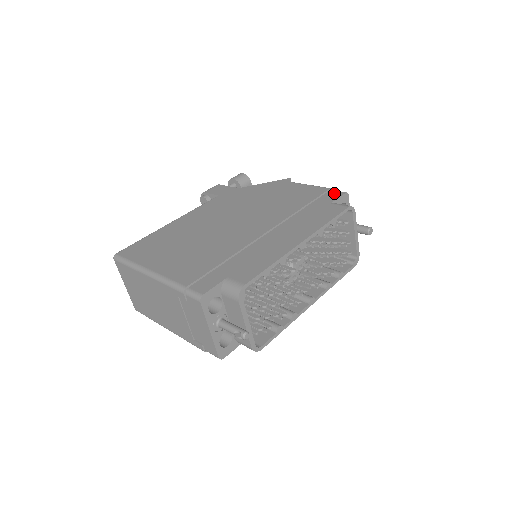
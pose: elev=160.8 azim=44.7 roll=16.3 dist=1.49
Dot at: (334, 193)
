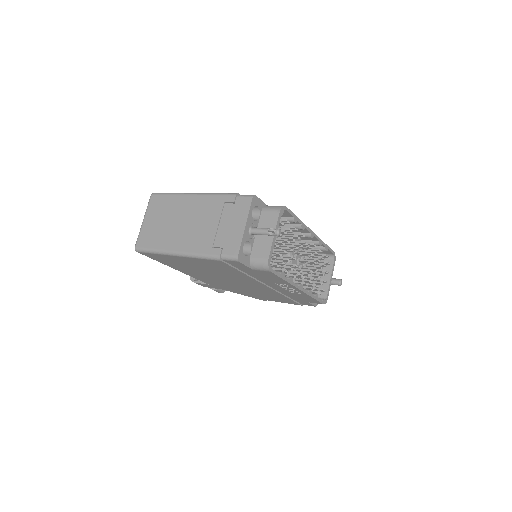
Dot at: occluded
